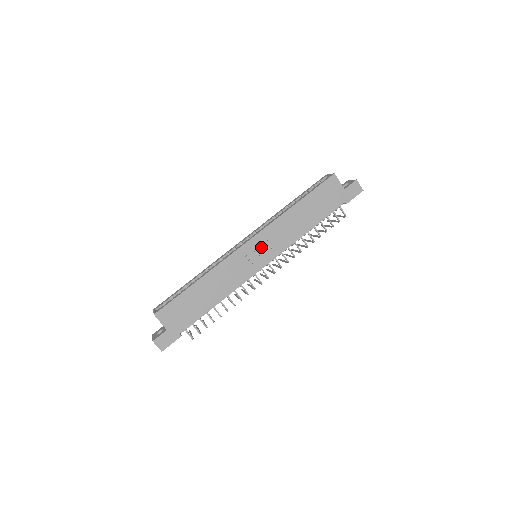
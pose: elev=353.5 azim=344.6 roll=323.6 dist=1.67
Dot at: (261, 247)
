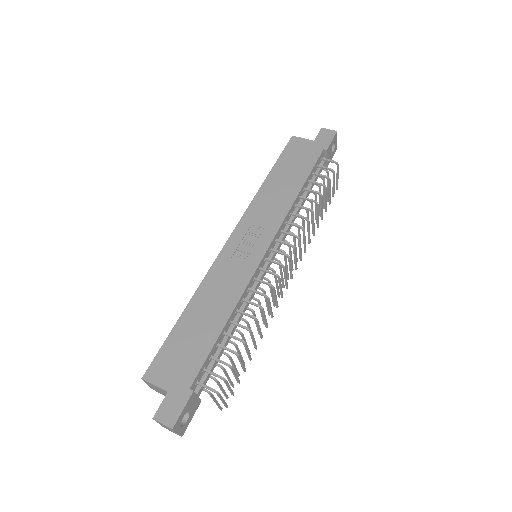
Dot at: (250, 236)
